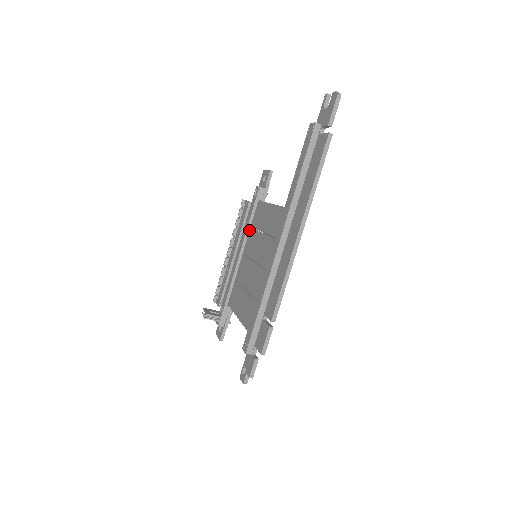
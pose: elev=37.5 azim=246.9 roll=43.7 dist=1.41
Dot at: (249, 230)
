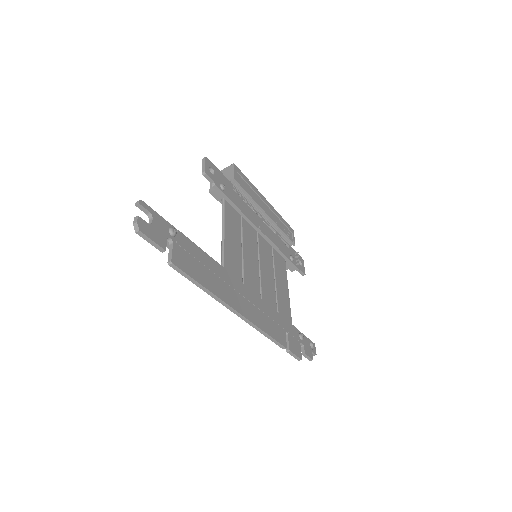
Dot at: occluded
